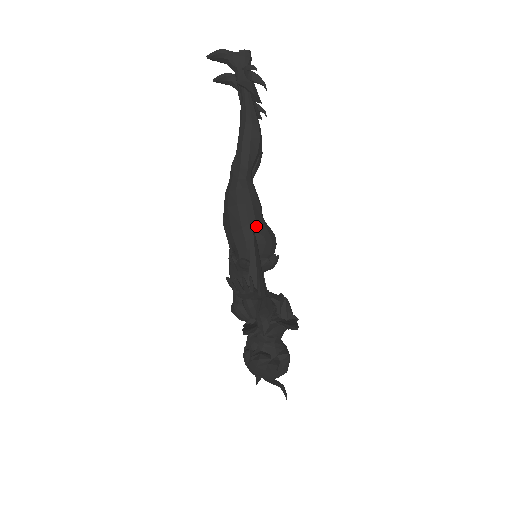
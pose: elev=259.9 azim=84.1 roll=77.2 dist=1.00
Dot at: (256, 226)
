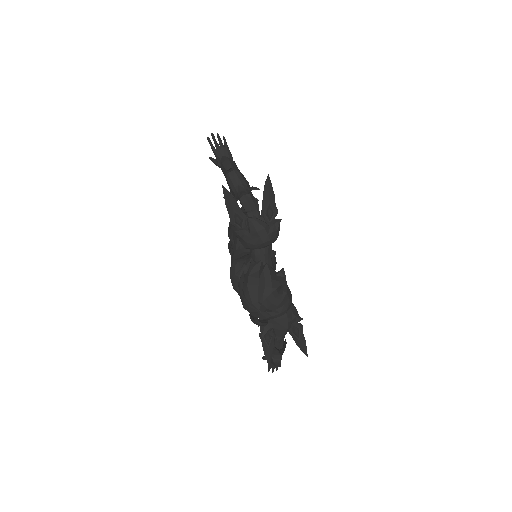
Dot at: occluded
